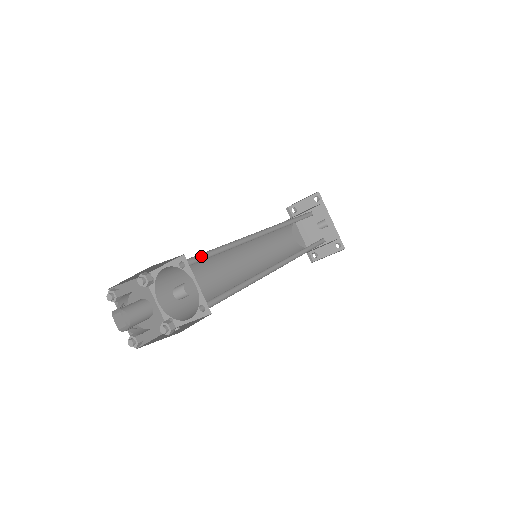
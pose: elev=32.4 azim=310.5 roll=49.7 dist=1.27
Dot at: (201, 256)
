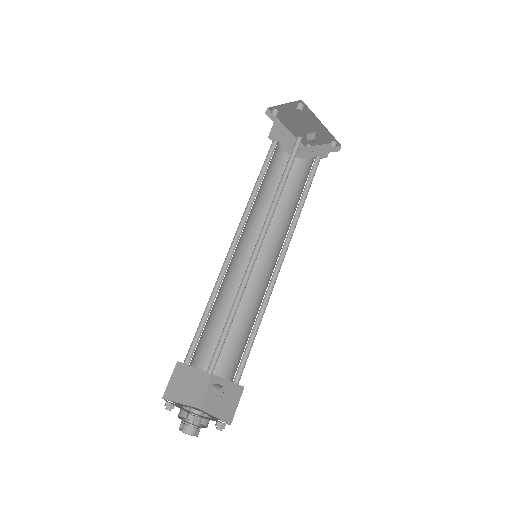
Dot at: (218, 343)
